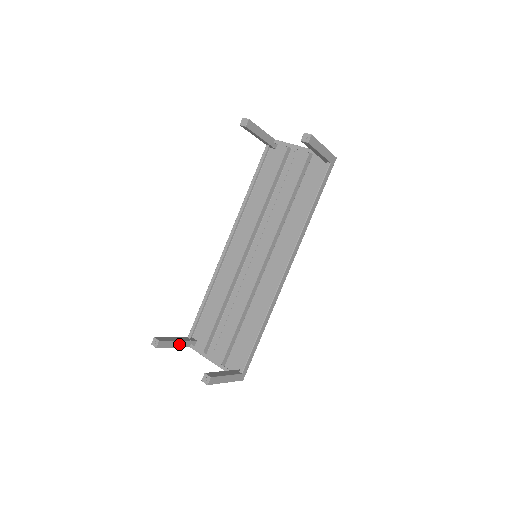
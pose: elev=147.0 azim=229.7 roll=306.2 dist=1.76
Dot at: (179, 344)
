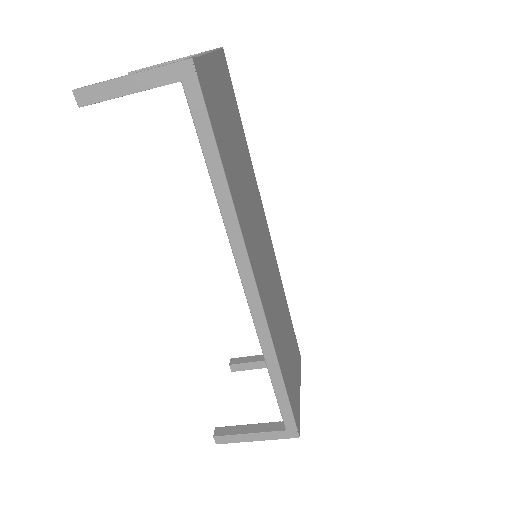
Dot at: occluded
